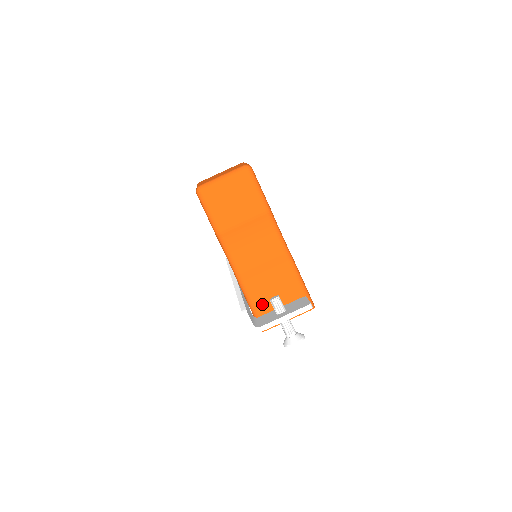
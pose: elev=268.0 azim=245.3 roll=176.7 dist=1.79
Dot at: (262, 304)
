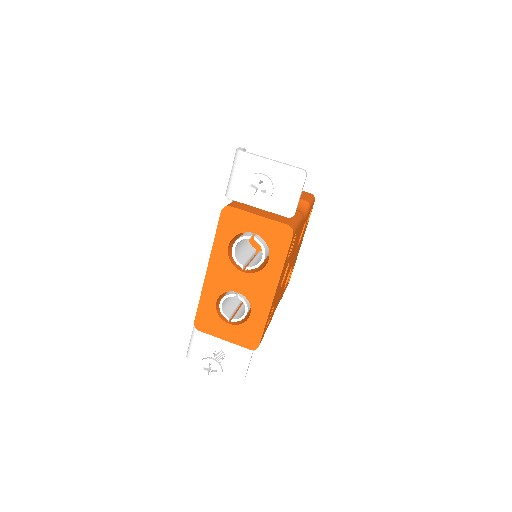
Dot at: occluded
